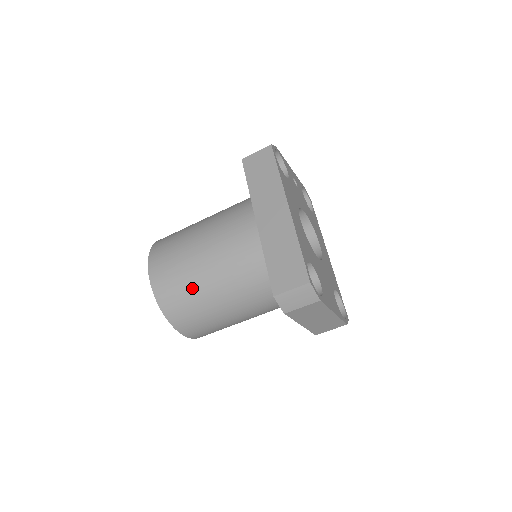
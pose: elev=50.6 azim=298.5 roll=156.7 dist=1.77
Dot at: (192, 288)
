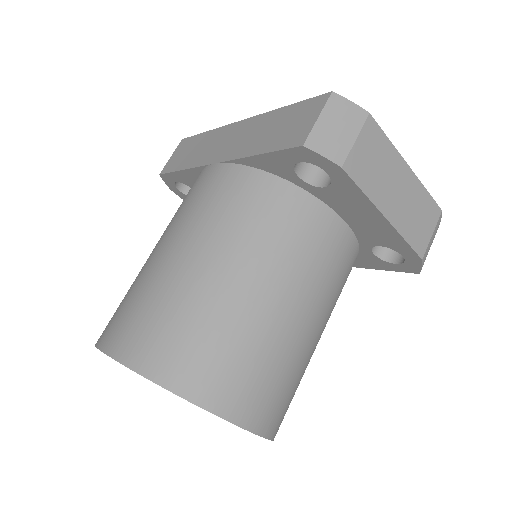
Dot at: (186, 300)
